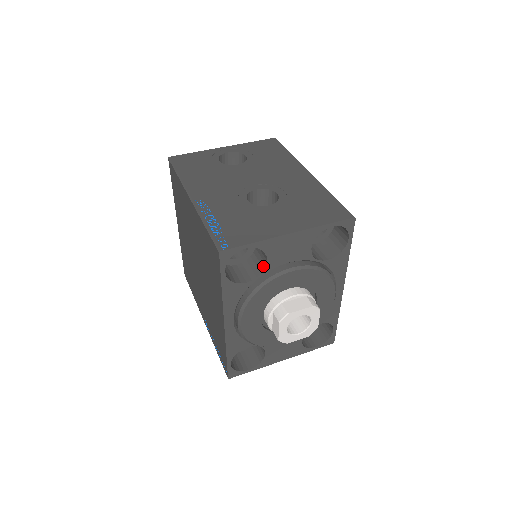
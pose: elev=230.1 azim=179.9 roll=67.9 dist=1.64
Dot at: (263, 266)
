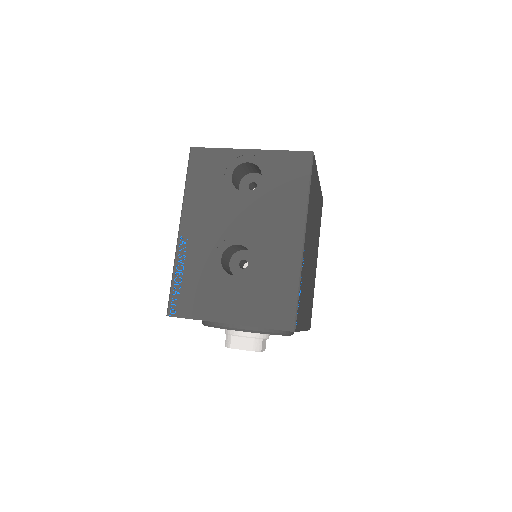
Dot at: occluded
